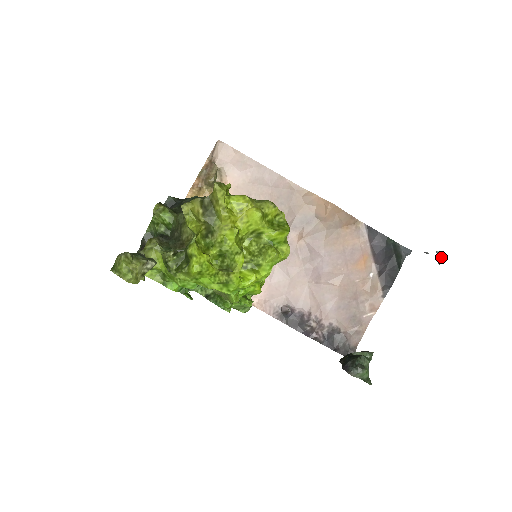
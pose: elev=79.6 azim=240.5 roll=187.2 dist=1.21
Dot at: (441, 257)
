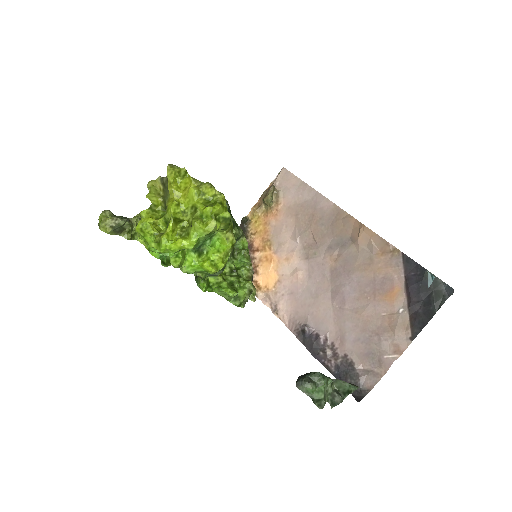
Dot at: (430, 279)
